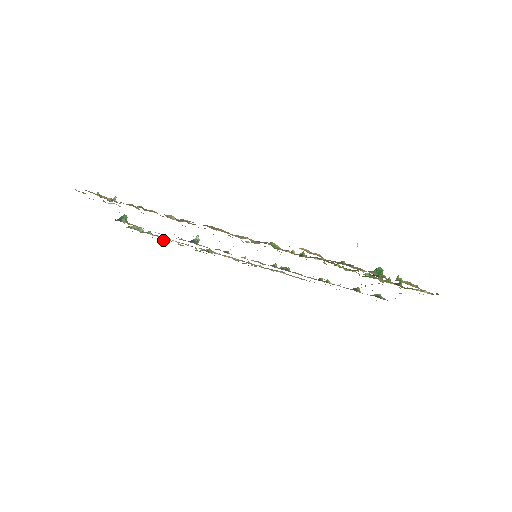
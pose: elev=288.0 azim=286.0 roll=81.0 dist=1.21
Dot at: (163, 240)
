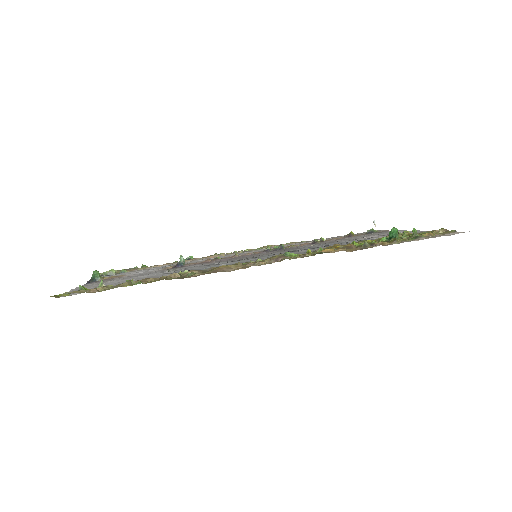
Dot at: occluded
